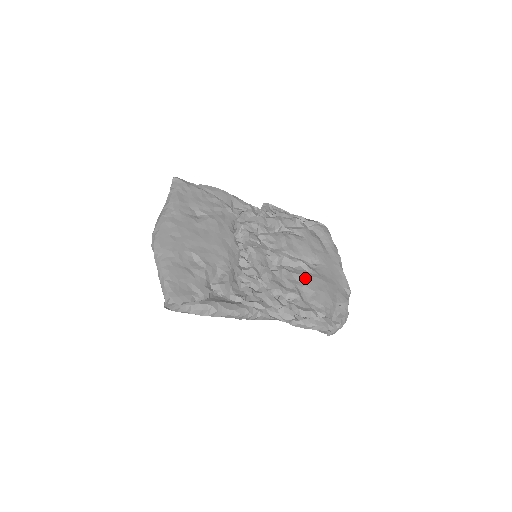
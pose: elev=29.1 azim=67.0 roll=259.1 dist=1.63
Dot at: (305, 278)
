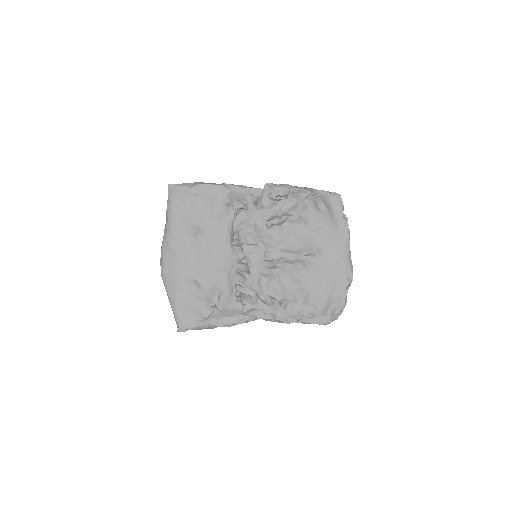
Dot at: (301, 278)
